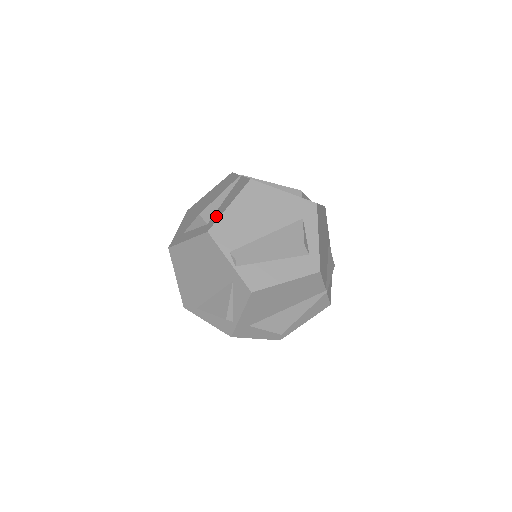
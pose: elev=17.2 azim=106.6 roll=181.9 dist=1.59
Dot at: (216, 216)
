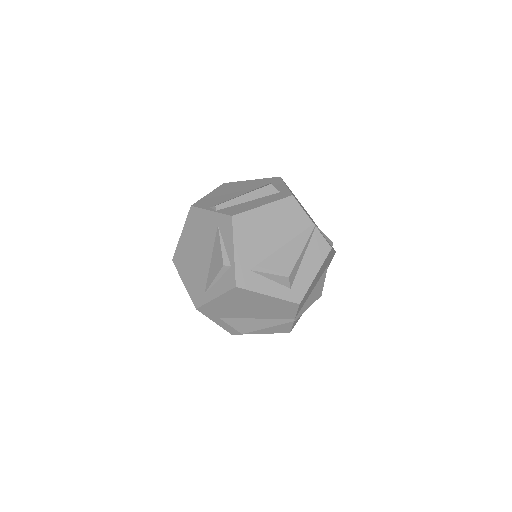
Dot at: occluded
